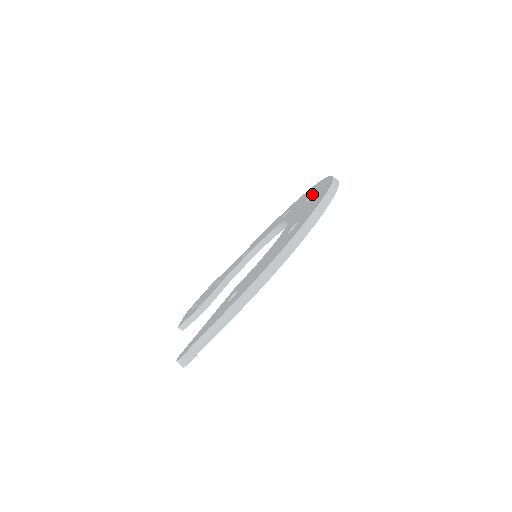
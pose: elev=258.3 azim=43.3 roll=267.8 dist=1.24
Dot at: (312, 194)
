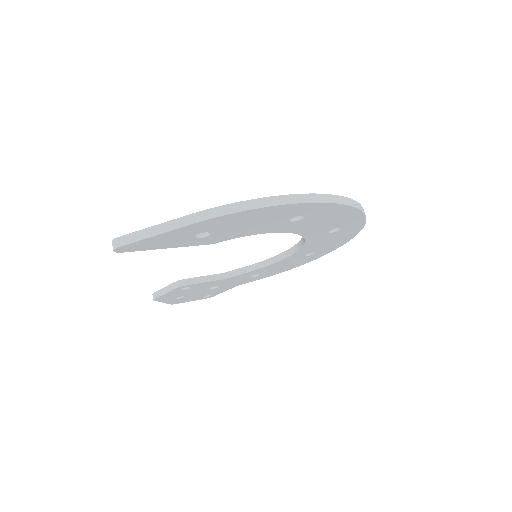
Dot at: occluded
